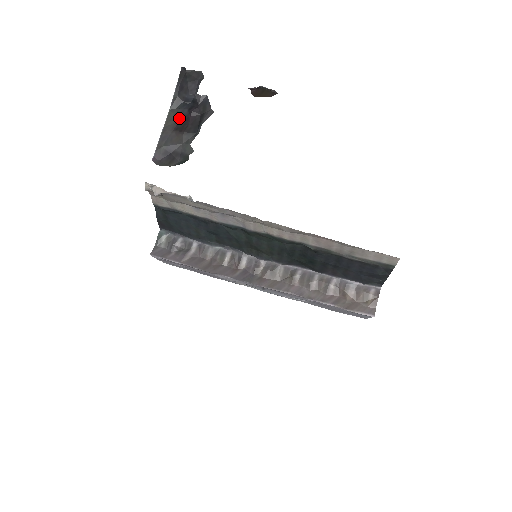
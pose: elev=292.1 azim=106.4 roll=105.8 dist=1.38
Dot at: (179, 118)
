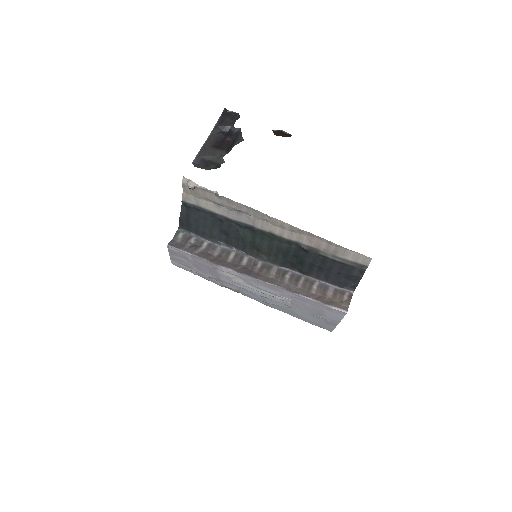
Dot at: (217, 140)
